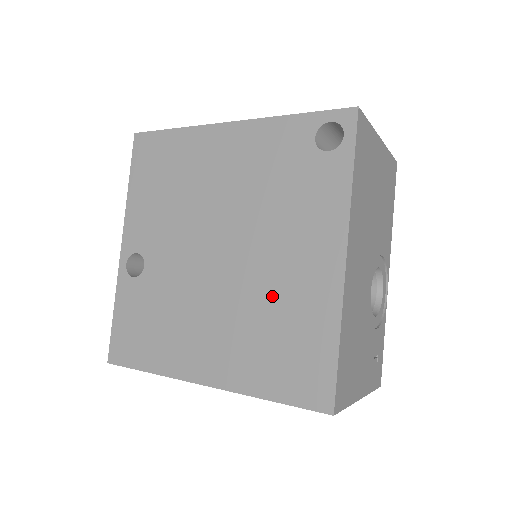
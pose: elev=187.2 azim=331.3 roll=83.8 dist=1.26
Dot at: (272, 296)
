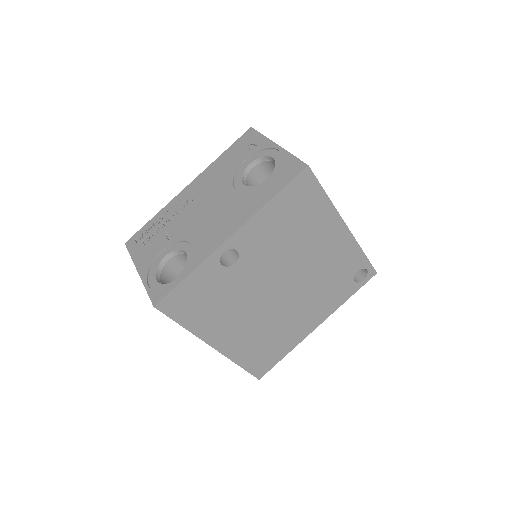
Dot at: (282, 325)
